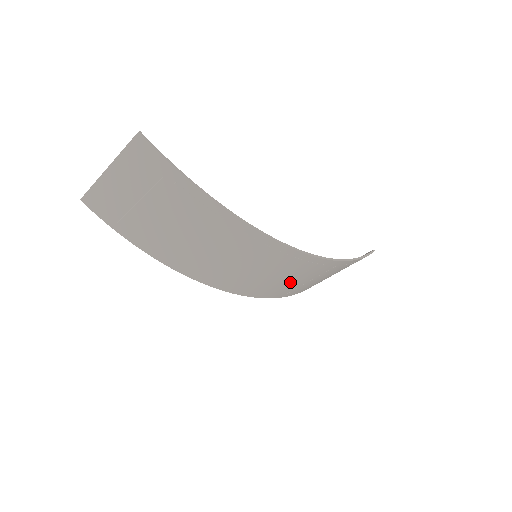
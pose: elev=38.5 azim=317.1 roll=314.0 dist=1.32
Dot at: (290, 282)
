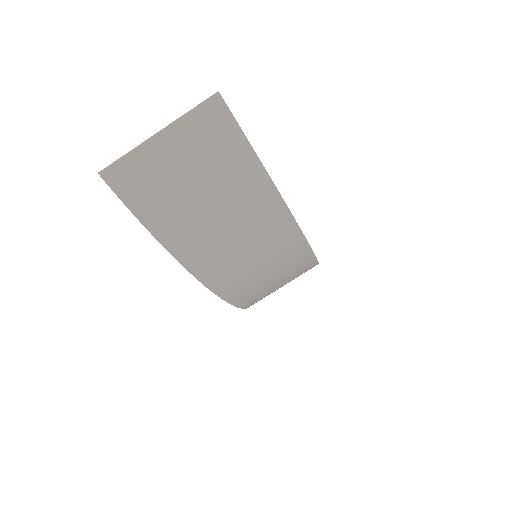
Dot at: (273, 286)
